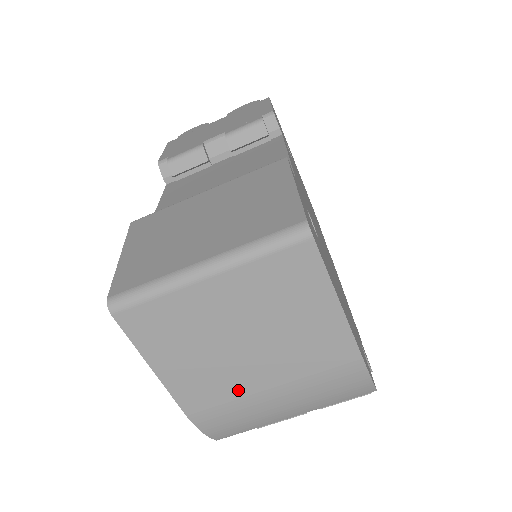
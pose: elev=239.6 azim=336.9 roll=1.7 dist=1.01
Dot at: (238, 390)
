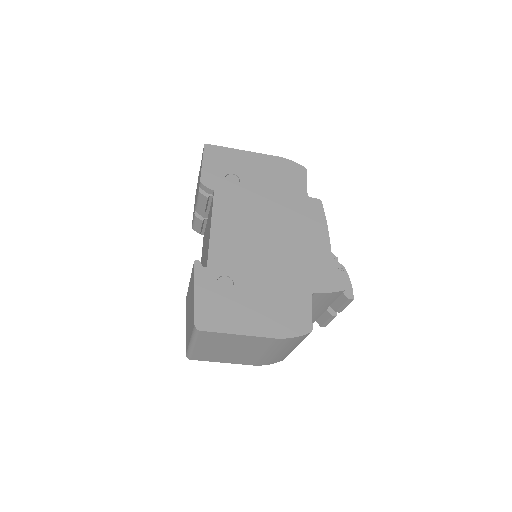
Dot at: (255, 357)
